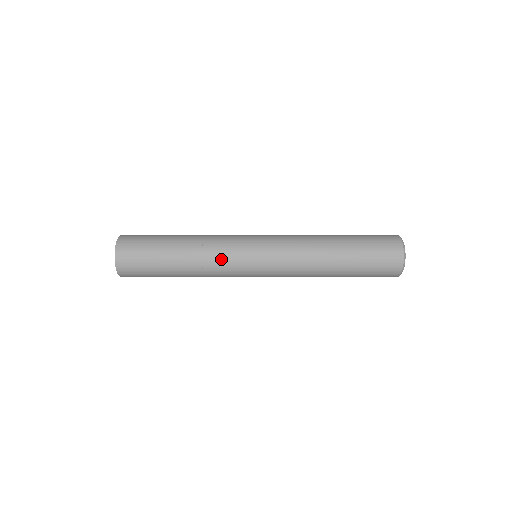
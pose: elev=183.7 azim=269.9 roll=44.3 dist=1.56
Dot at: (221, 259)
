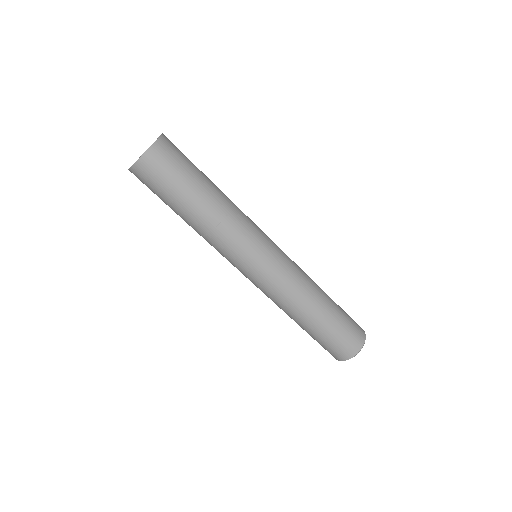
Dot at: (247, 217)
